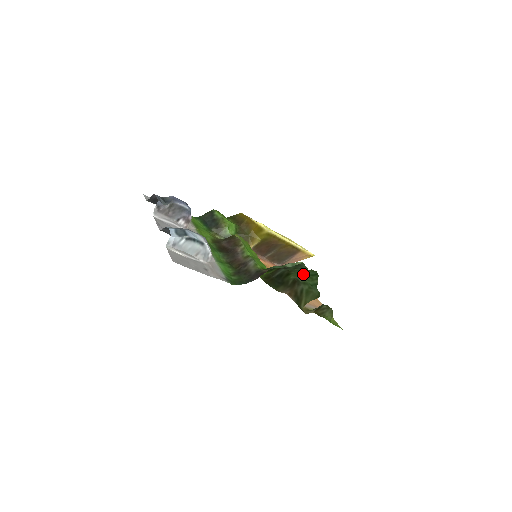
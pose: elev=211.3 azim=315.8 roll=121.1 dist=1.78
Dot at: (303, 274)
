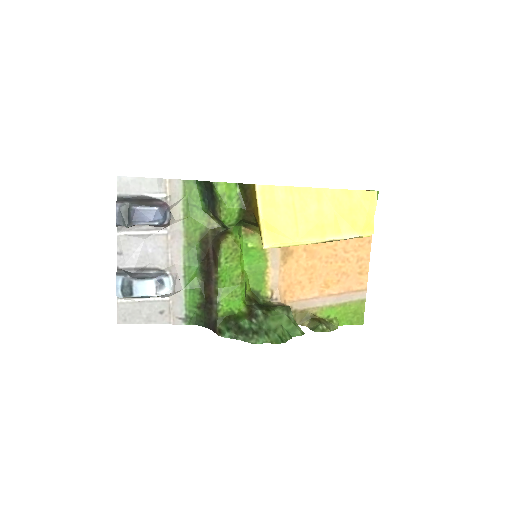
Dot at: (274, 329)
